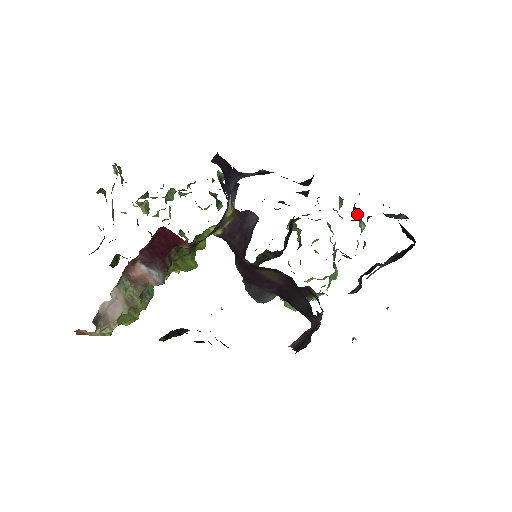
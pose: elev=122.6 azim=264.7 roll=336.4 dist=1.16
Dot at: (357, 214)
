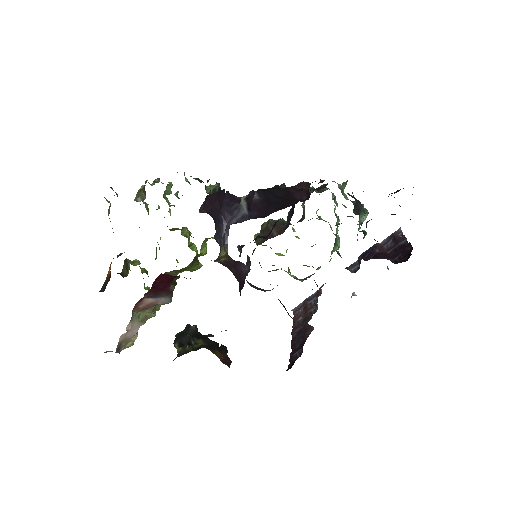
Dot at: (359, 208)
